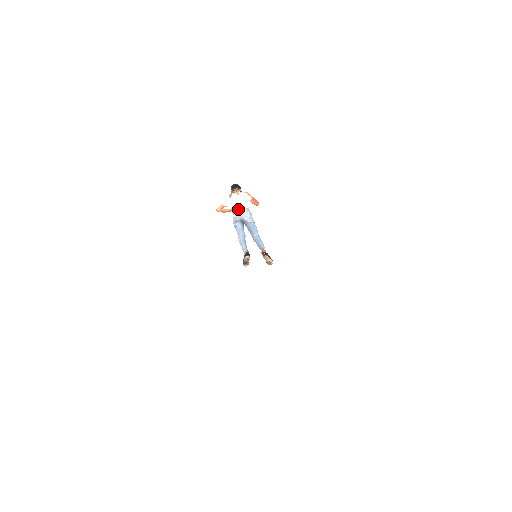
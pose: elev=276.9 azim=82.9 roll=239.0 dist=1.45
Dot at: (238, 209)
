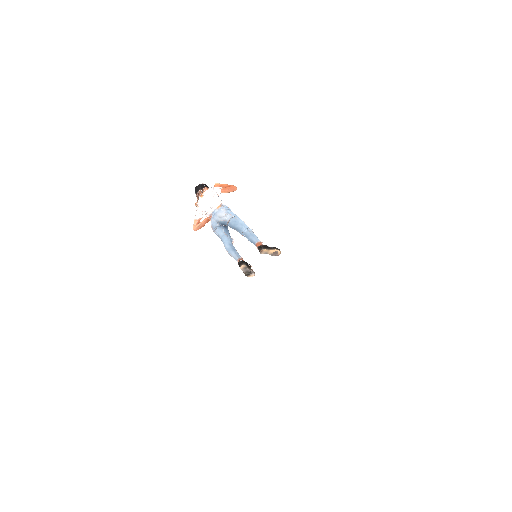
Dot at: (211, 213)
